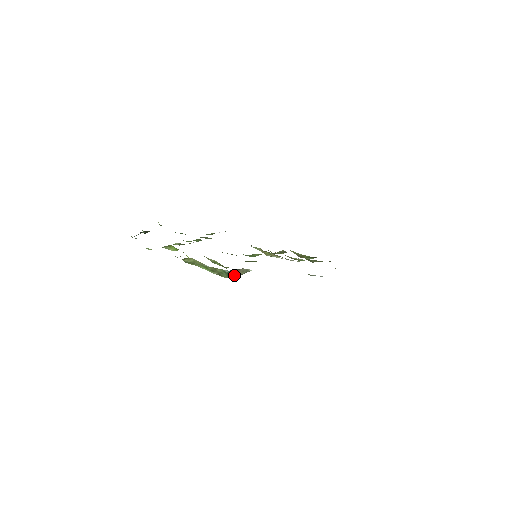
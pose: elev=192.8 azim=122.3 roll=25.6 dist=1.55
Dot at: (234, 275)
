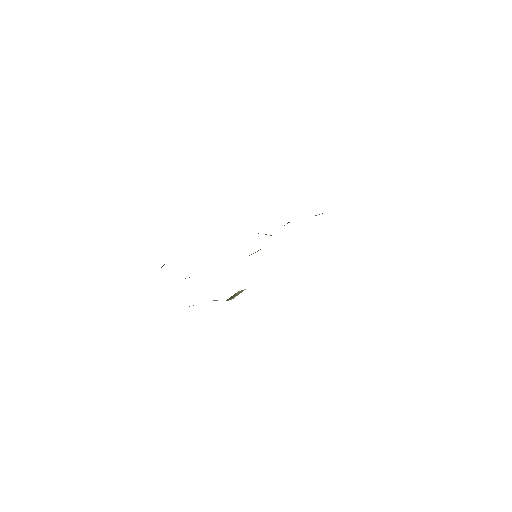
Dot at: (233, 297)
